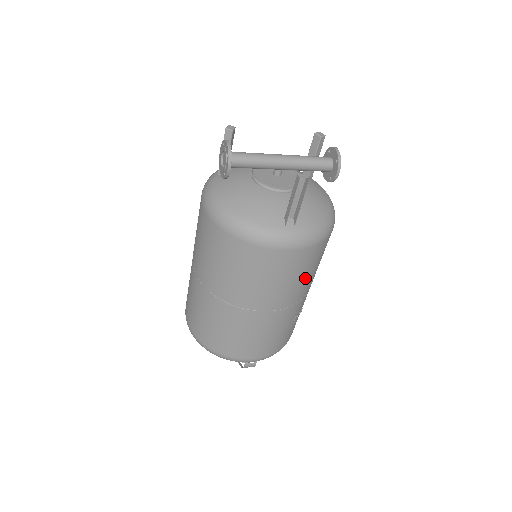
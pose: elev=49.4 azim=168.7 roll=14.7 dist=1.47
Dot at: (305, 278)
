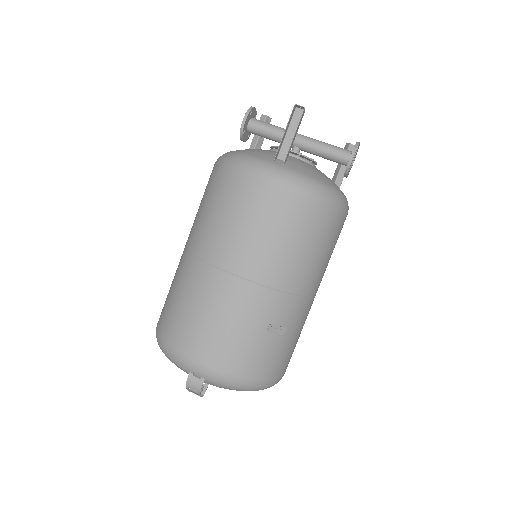
Dot at: (286, 247)
